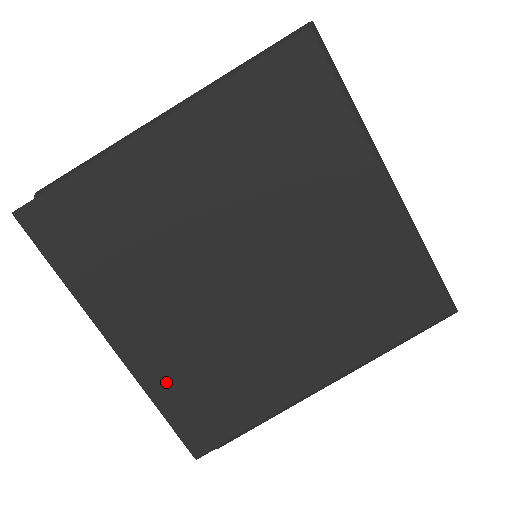
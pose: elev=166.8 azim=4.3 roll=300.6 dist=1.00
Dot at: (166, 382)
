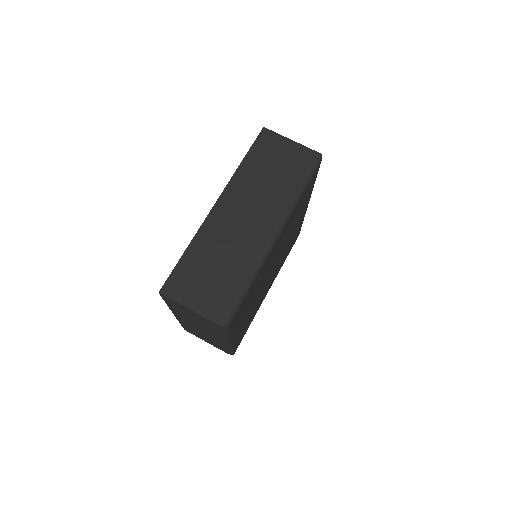
Dot at: occluded
